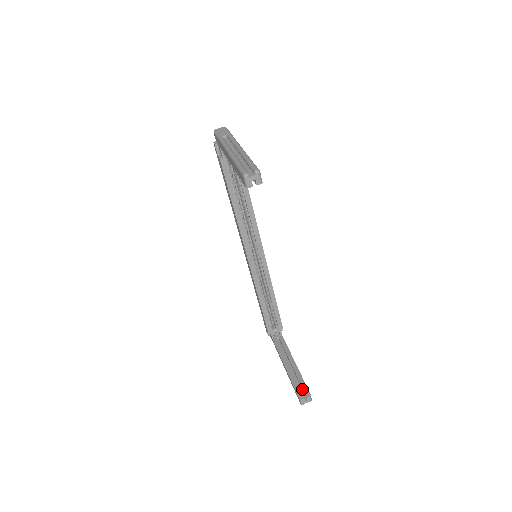
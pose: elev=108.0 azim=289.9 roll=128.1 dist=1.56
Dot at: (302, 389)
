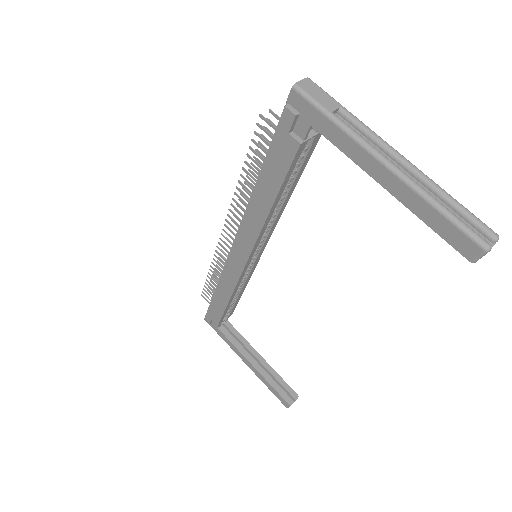
Dot at: (283, 389)
